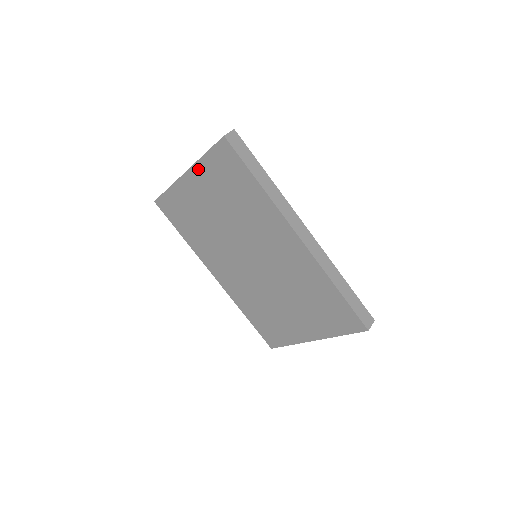
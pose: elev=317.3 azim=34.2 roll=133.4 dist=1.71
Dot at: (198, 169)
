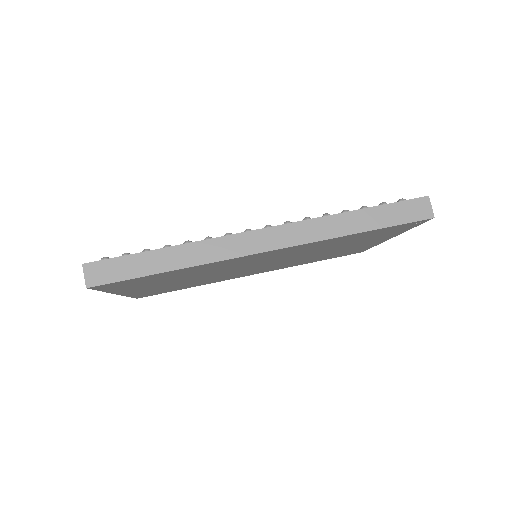
Dot at: (119, 291)
